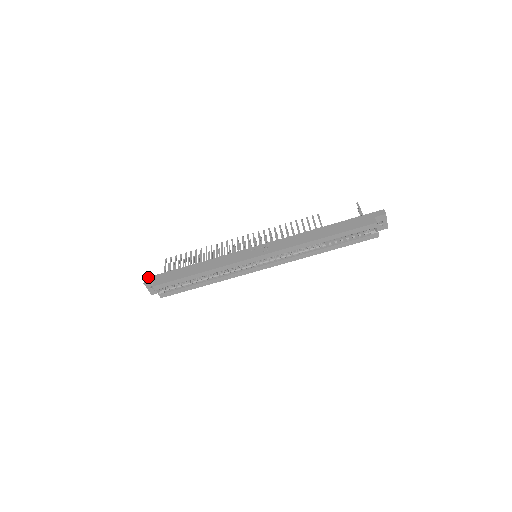
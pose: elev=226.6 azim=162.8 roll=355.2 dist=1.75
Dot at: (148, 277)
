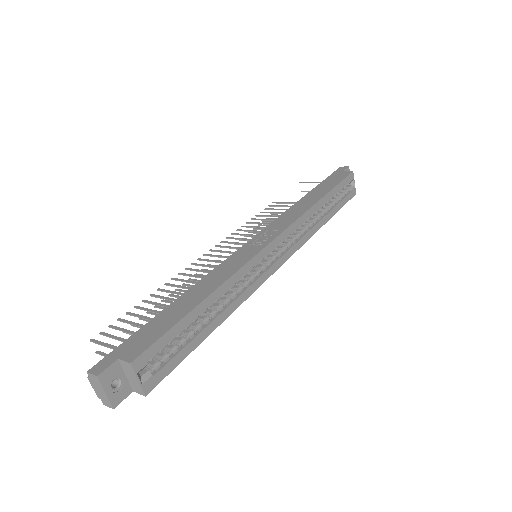
Dot at: occluded
